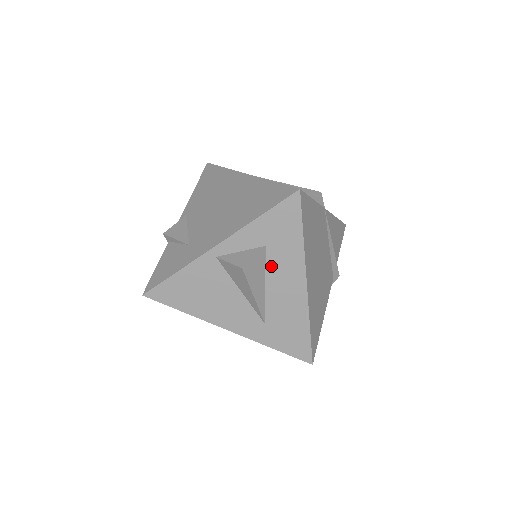
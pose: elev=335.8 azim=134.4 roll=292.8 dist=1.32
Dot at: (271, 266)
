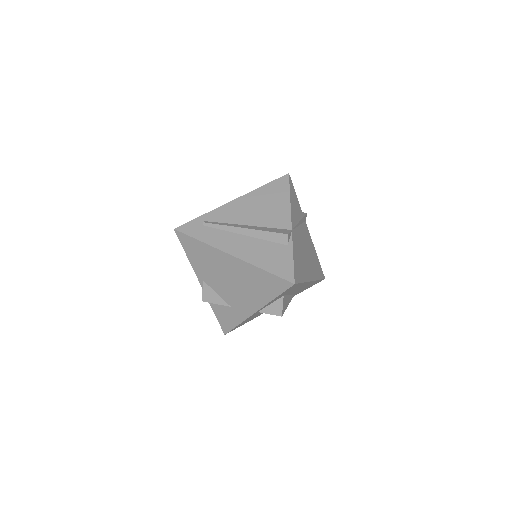
Dot at: occluded
